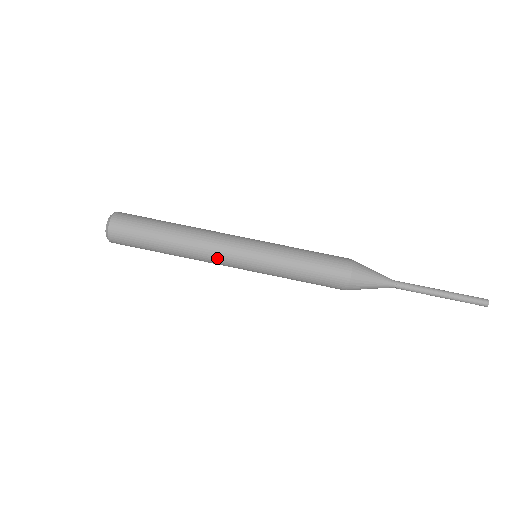
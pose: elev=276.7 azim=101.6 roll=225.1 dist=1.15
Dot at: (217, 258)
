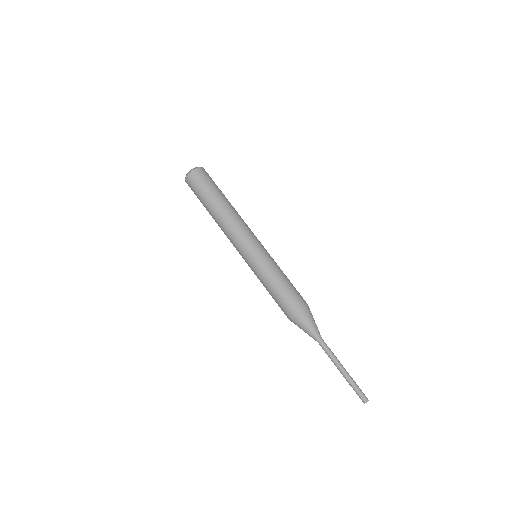
Dot at: (234, 237)
